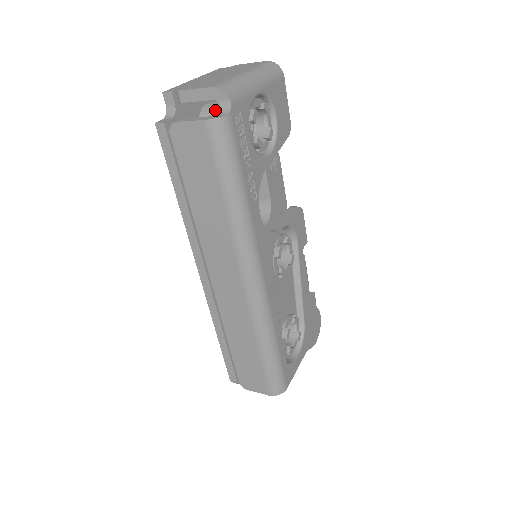
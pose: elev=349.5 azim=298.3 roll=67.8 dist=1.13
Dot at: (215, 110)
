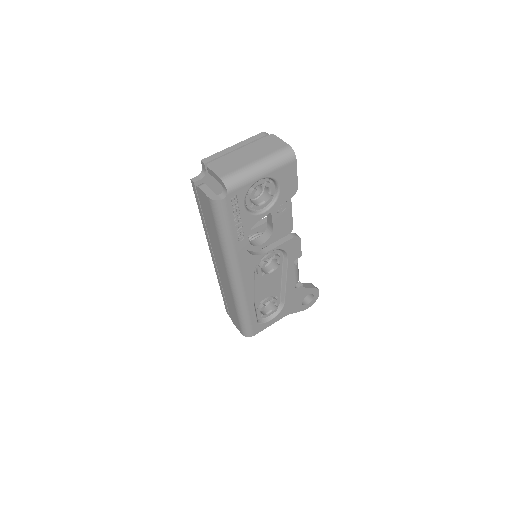
Dot at: occluded
